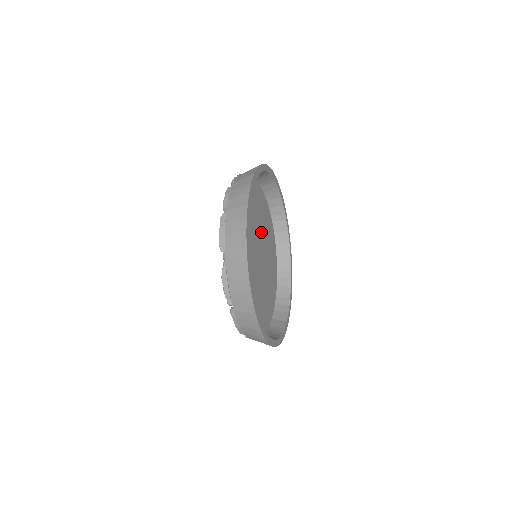
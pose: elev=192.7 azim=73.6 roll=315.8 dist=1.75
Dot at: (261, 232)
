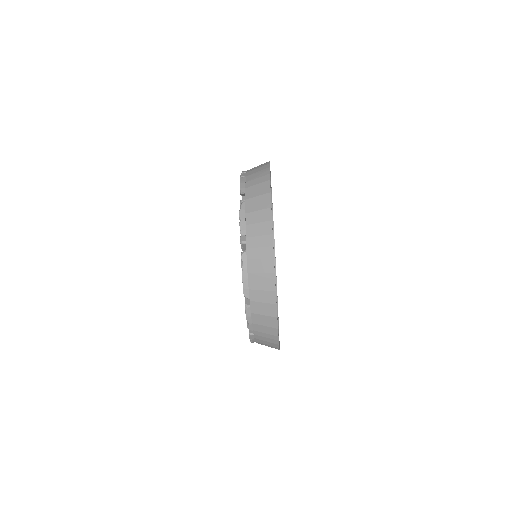
Dot at: occluded
